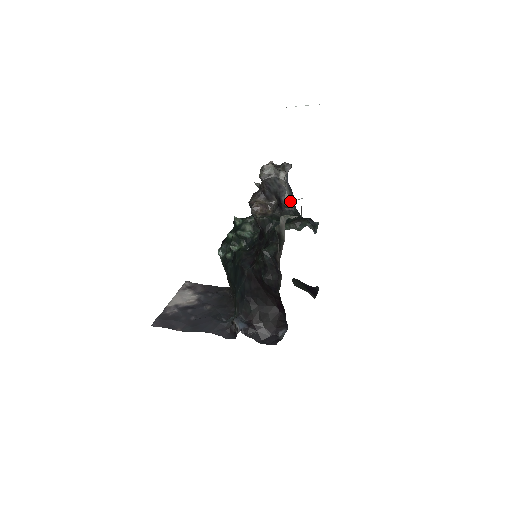
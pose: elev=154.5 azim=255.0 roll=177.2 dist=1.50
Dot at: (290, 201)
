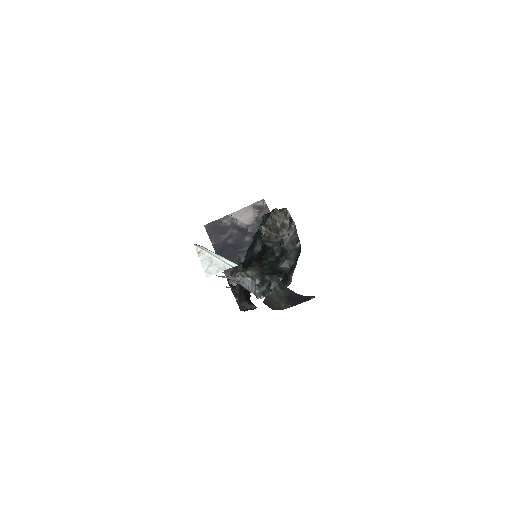
Dot at: (288, 249)
